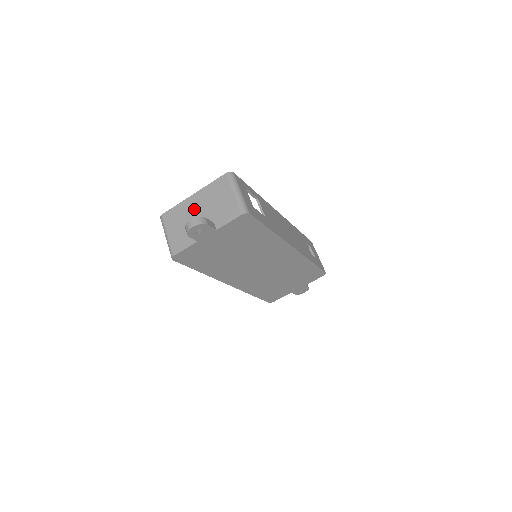
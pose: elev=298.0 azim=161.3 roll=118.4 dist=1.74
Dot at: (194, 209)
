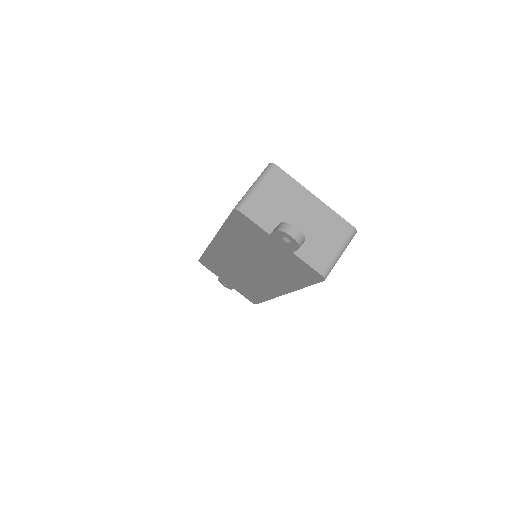
Dot at: (301, 208)
